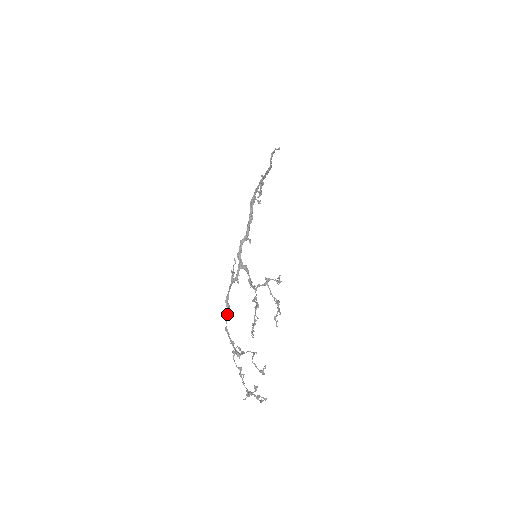
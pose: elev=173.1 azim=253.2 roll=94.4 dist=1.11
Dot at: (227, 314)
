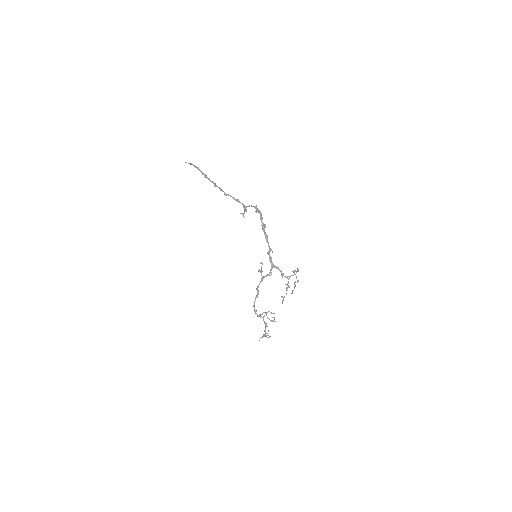
Dot at: (257, 295)
